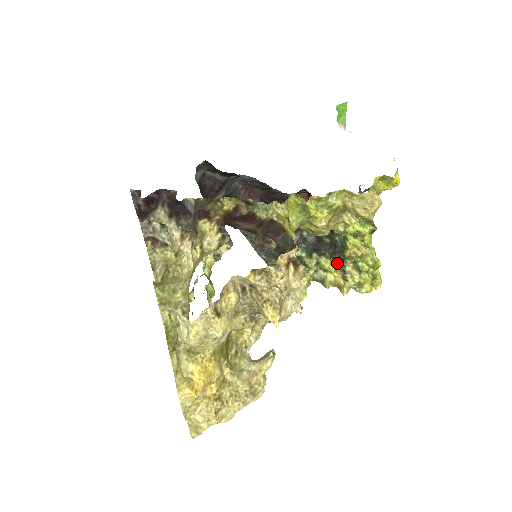
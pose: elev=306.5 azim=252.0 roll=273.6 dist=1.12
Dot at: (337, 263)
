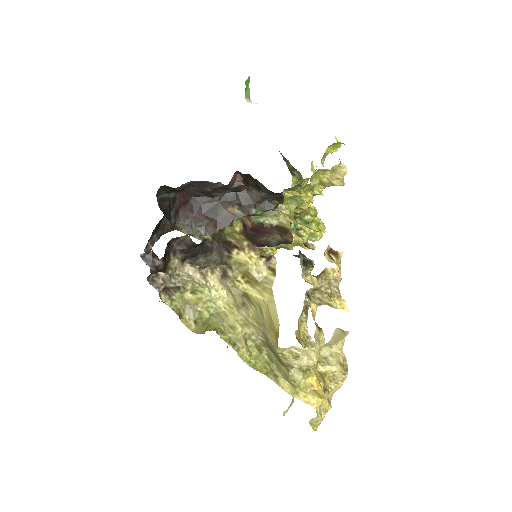
Dot at: occluded
